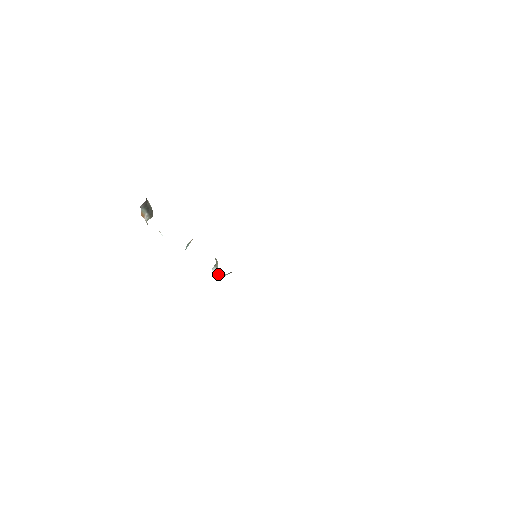
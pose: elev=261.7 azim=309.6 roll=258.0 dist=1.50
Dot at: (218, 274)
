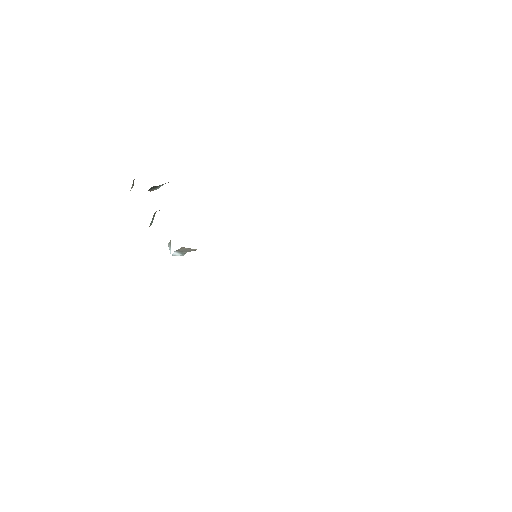
Dot at: (170, 250)
